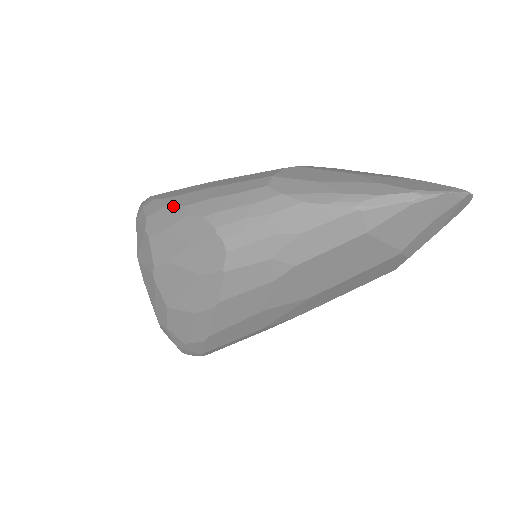
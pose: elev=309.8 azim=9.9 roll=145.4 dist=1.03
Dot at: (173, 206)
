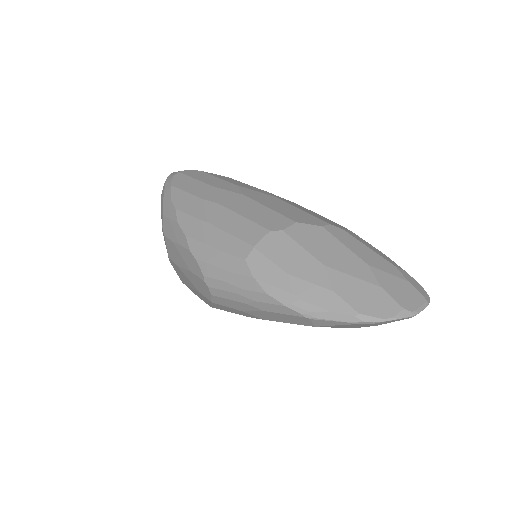
Dot at: (179, 228)
